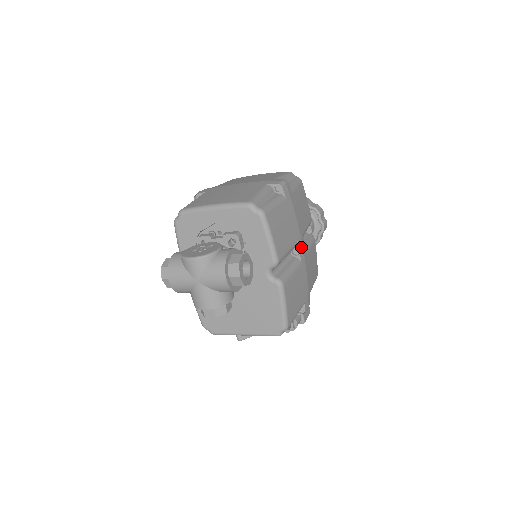
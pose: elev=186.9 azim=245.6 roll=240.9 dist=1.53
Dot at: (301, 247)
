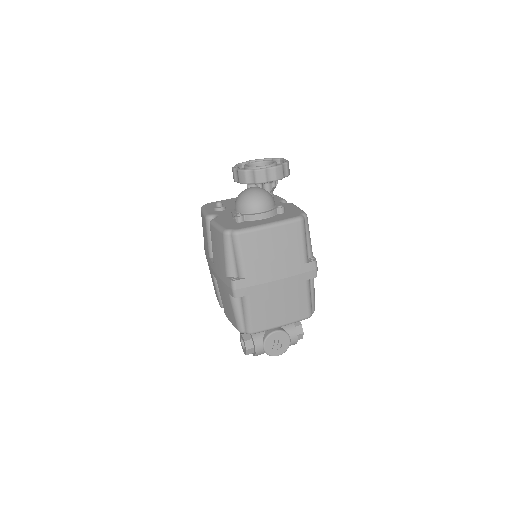
Dot at: occluded
